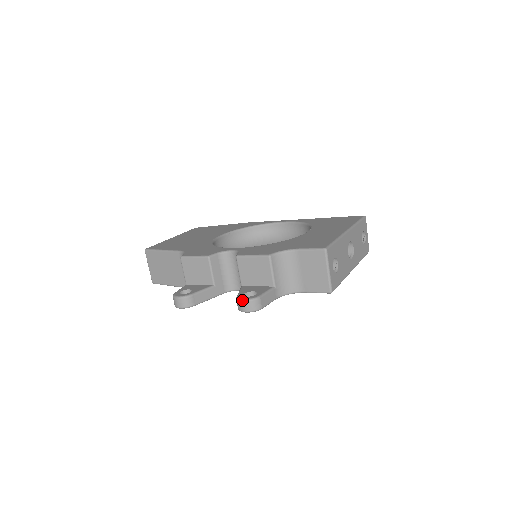
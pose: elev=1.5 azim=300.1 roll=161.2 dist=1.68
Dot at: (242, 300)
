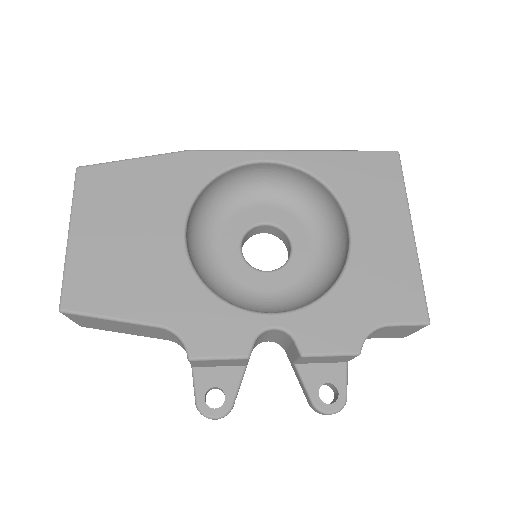
Dot at: (329, 414)
